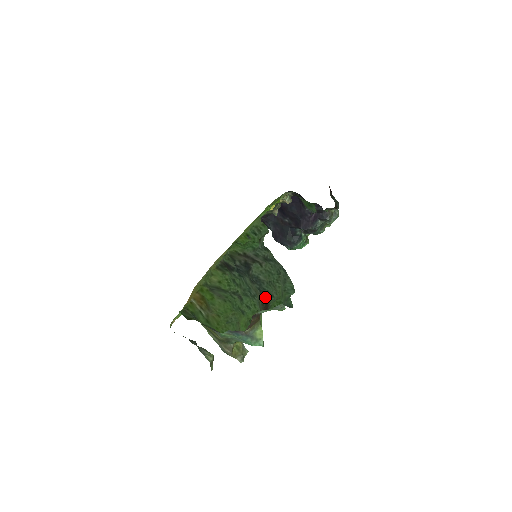
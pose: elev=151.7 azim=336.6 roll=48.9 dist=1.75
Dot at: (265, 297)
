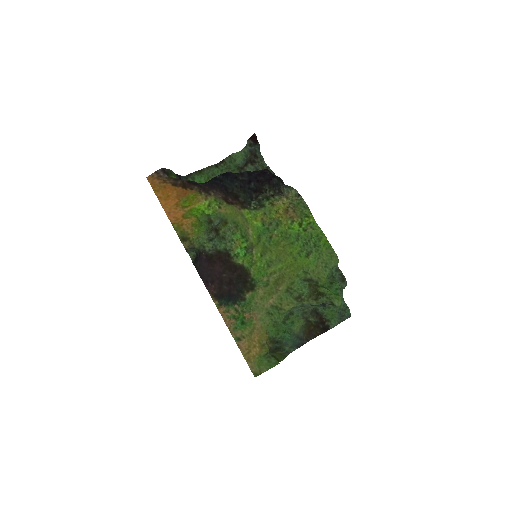
Dot at: (314, 308)
